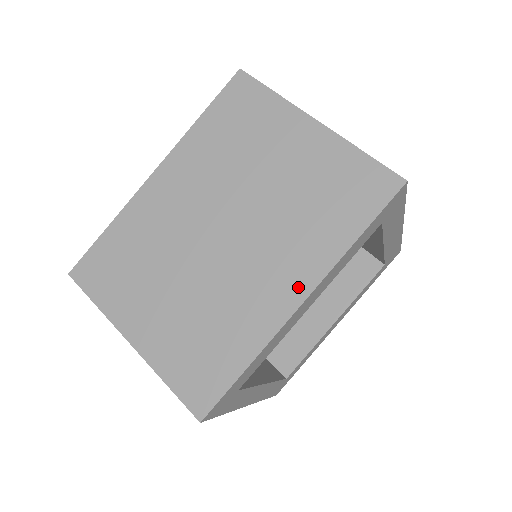
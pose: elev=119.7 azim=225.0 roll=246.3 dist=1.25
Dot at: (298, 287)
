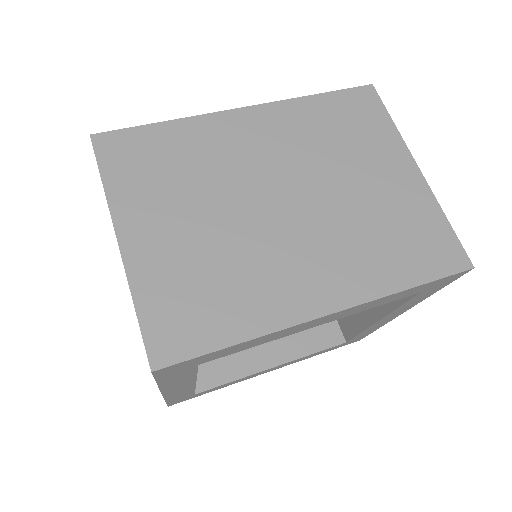
Dot at: occluded
